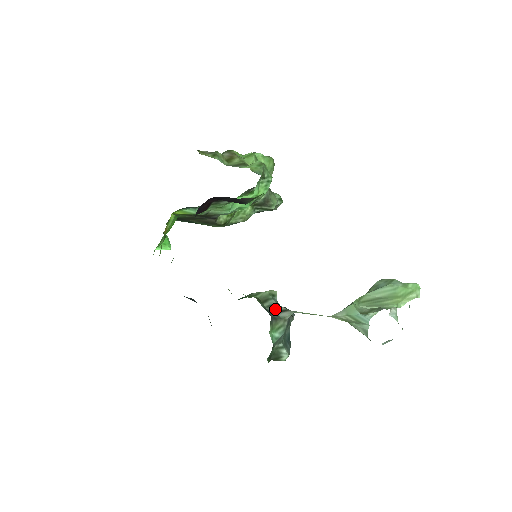
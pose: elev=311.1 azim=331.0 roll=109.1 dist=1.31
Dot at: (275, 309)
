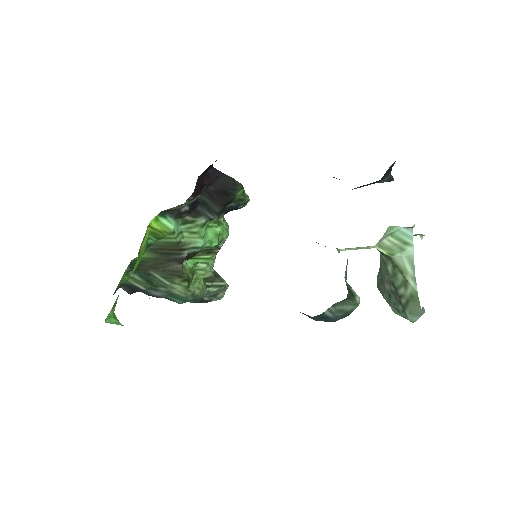
Dot at: occluded
